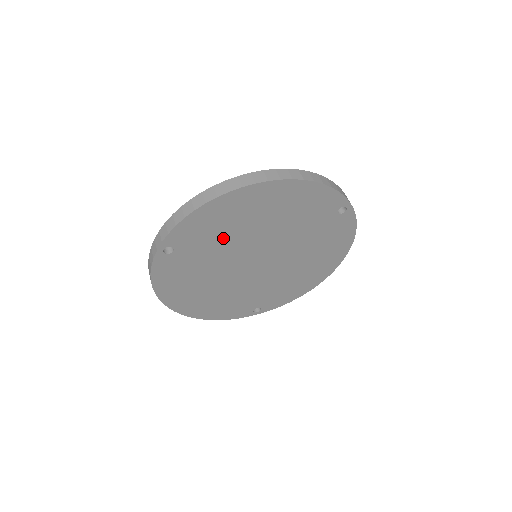
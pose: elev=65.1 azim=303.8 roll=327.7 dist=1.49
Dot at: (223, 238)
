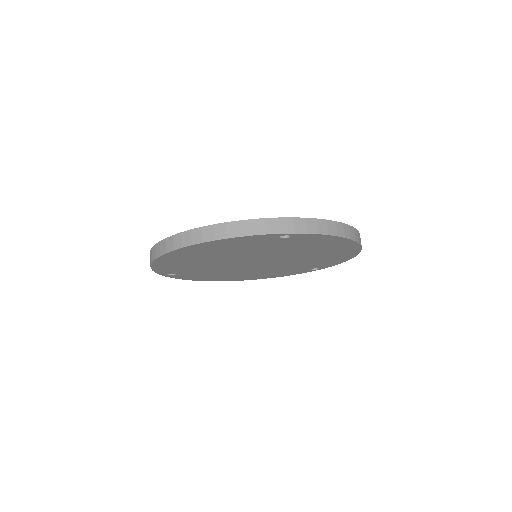
Dot at: (200, 265)
